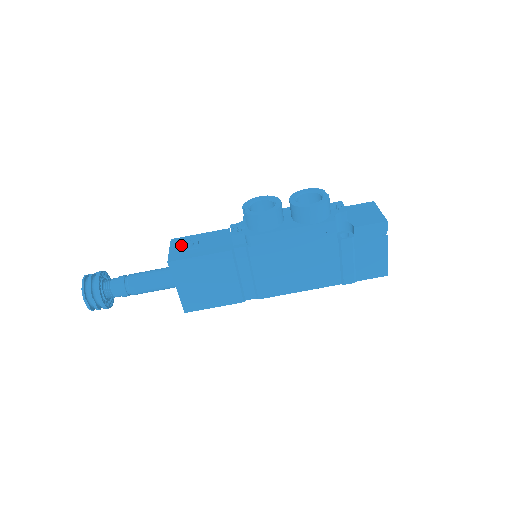
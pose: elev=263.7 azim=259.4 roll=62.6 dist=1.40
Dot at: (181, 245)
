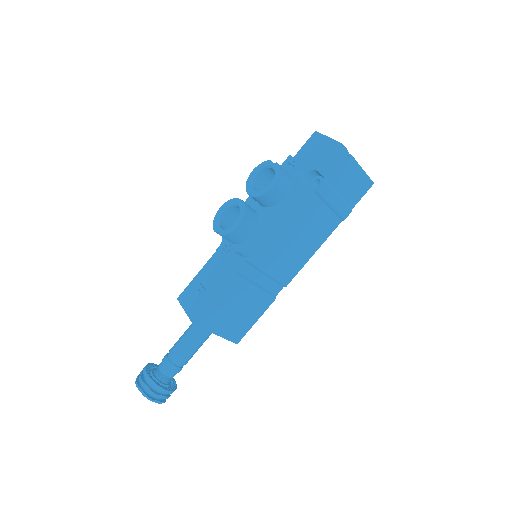
Dot at: (190, 299)
